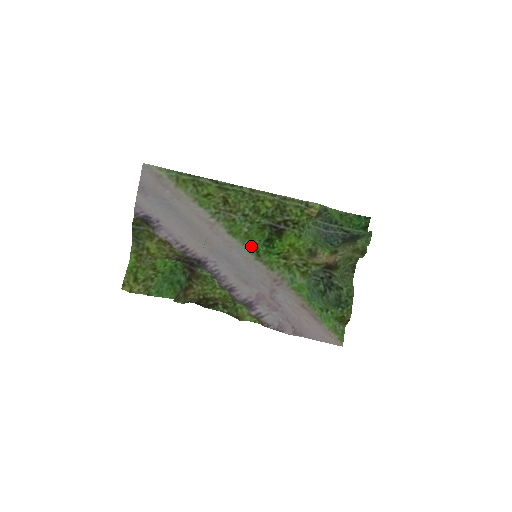
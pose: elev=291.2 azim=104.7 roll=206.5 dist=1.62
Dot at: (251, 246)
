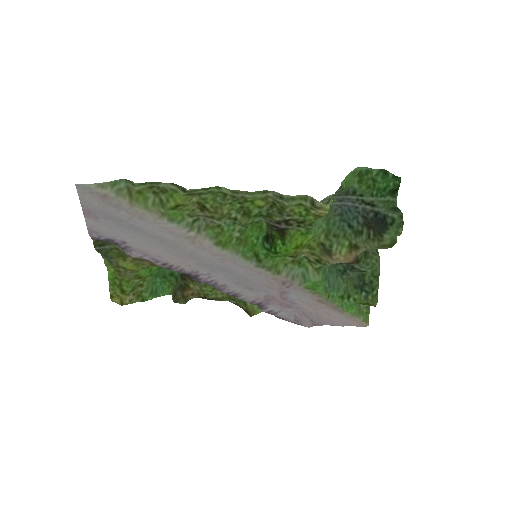
Dot at: (248, 252)
